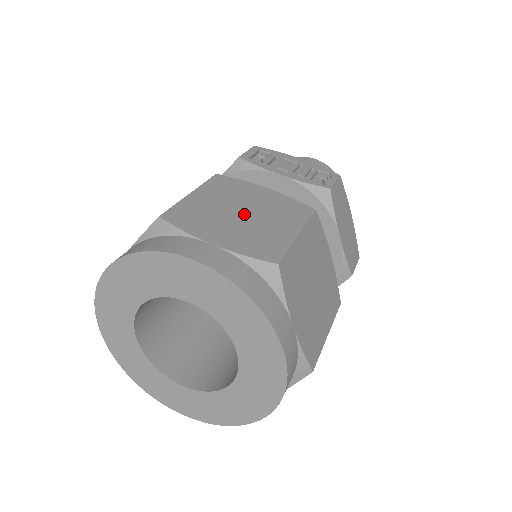
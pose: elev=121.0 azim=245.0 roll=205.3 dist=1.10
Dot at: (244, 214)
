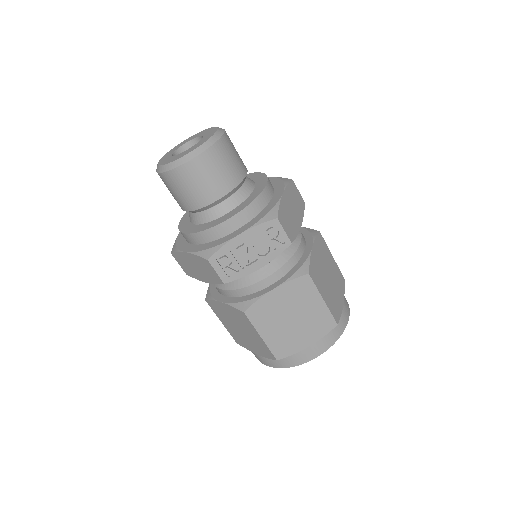
Dot at: (294, 319)
